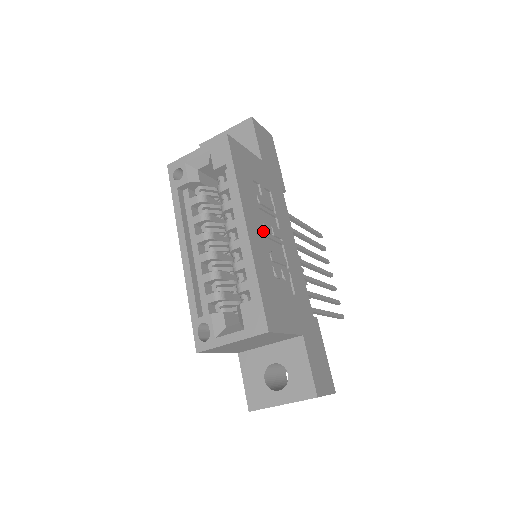
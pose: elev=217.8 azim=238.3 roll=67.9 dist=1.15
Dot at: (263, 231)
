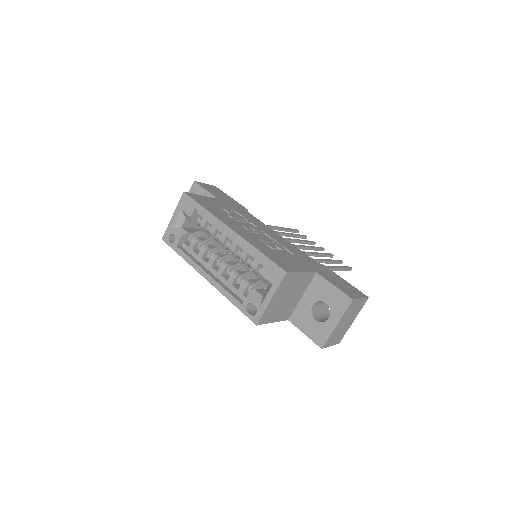
Dot at: (245, 229)
